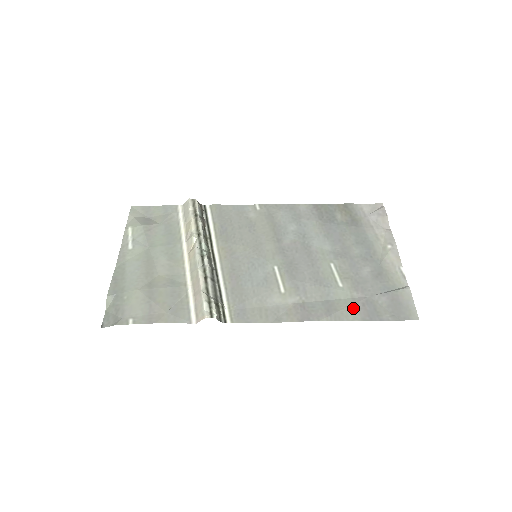
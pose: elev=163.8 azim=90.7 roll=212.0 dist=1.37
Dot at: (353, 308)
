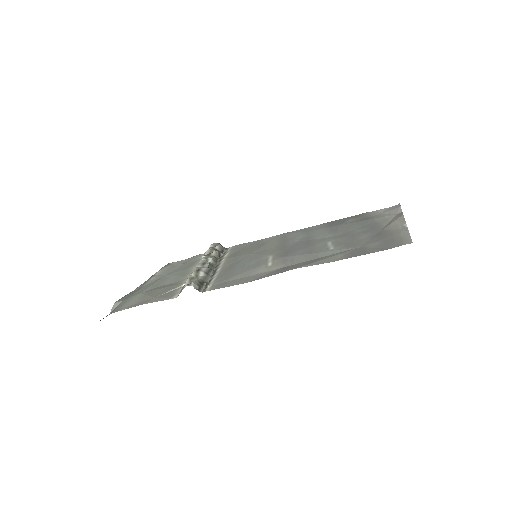
Dot at: (338, 256)
